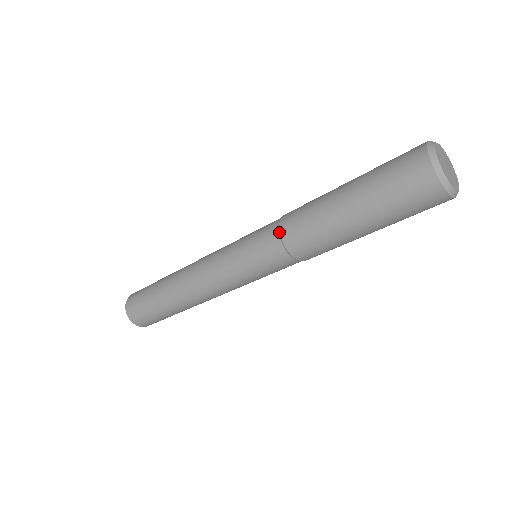
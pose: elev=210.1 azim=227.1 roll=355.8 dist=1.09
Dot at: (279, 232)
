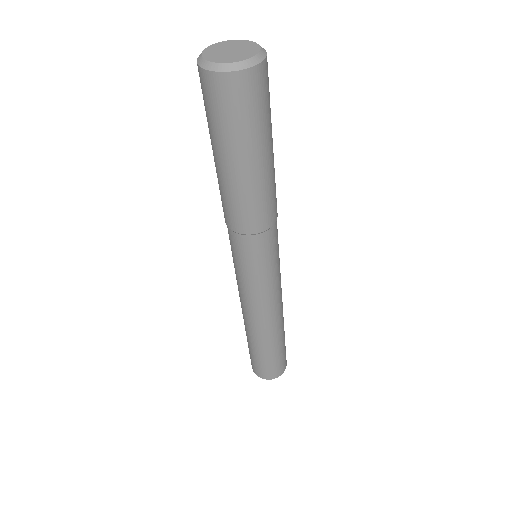
Dot at: (230, 229)
